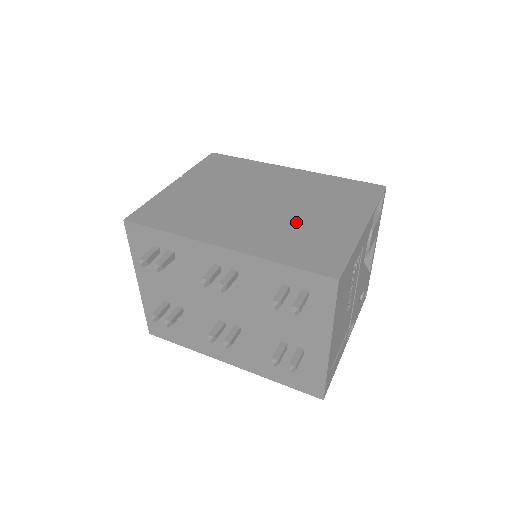
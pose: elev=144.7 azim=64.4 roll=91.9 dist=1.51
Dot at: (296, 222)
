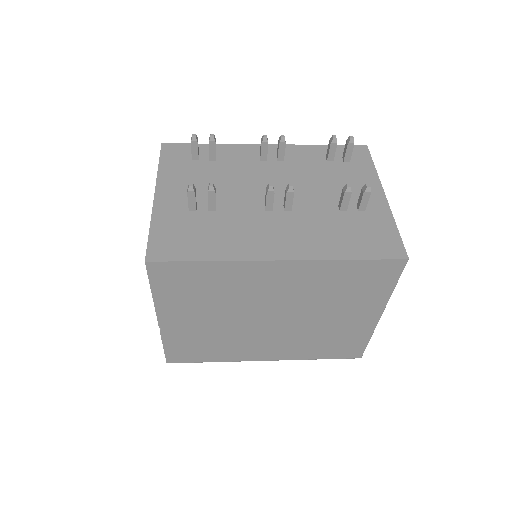
Dot at: occluded
